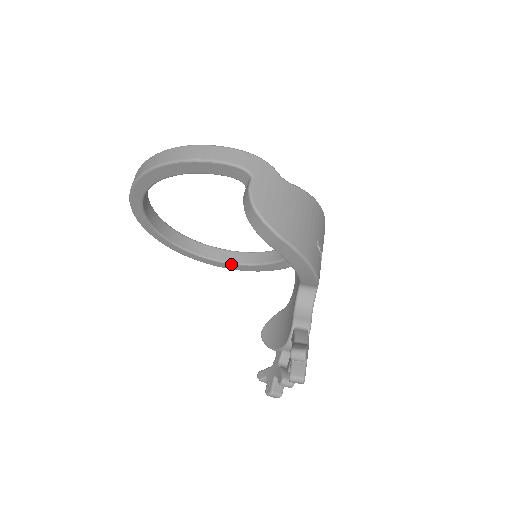
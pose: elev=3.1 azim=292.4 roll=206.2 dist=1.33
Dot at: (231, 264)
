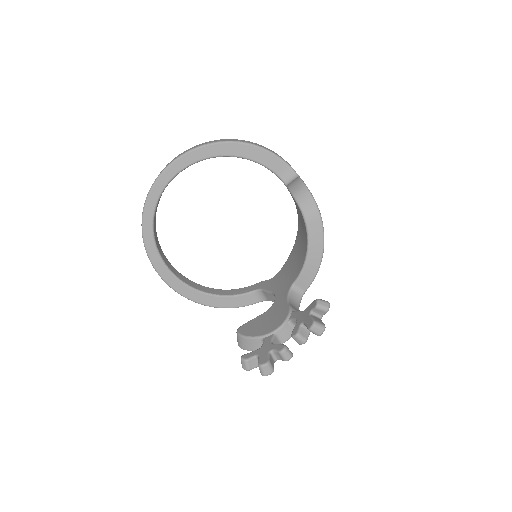
Dot at: (191, 288)
